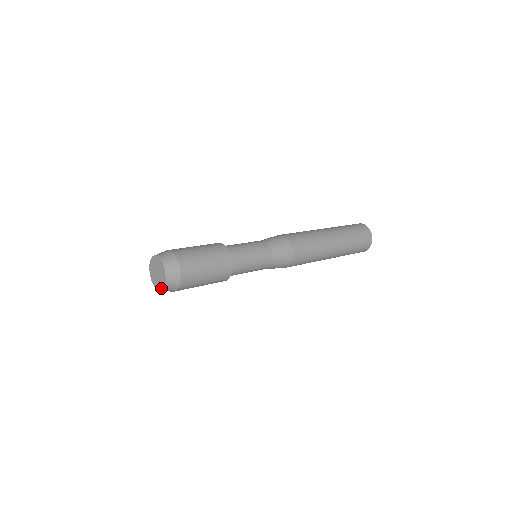
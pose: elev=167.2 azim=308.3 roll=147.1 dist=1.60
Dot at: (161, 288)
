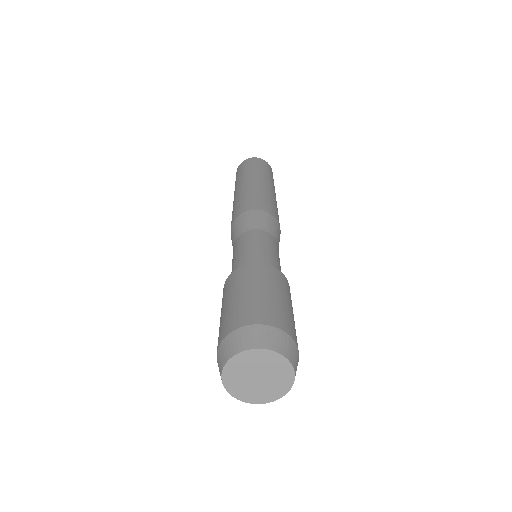
Dot at: (258, 401)
